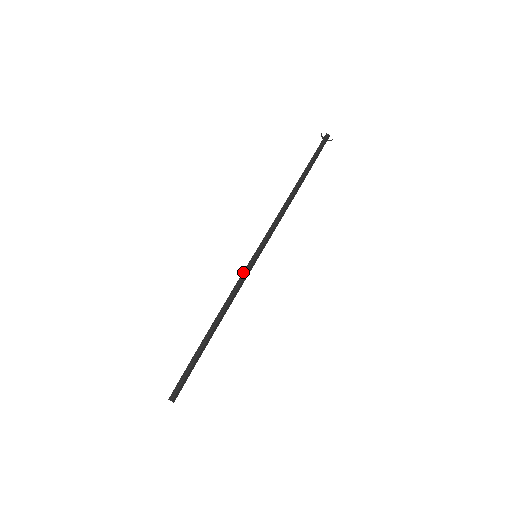
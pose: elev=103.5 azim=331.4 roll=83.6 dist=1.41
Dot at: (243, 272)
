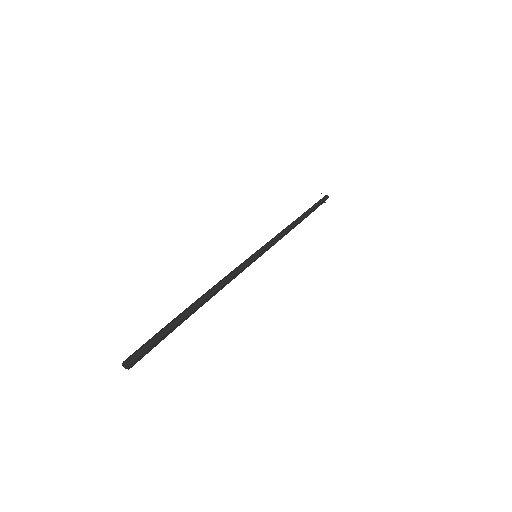
Dot at: (240, 265)
